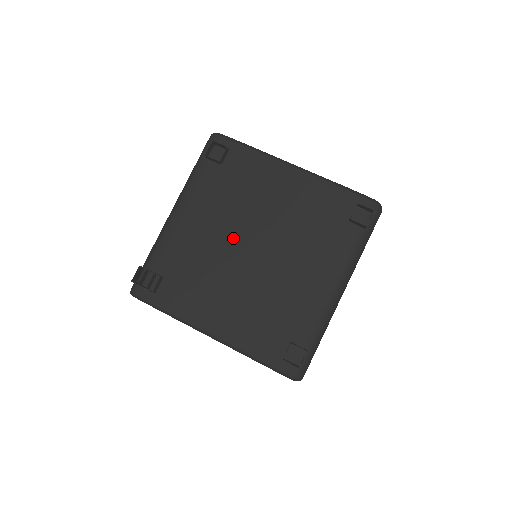
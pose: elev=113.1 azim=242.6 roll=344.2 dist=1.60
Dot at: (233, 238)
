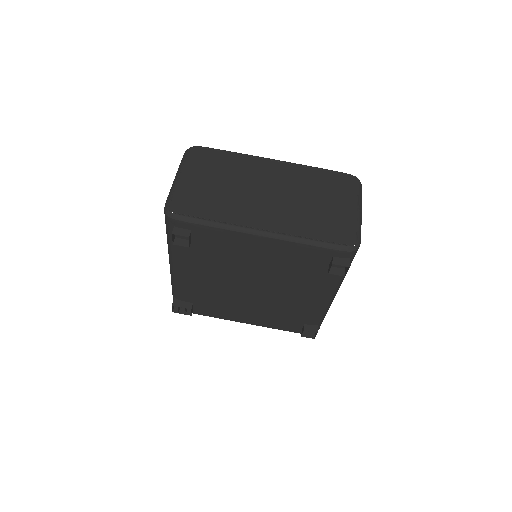
Dot at: (232, 282)
